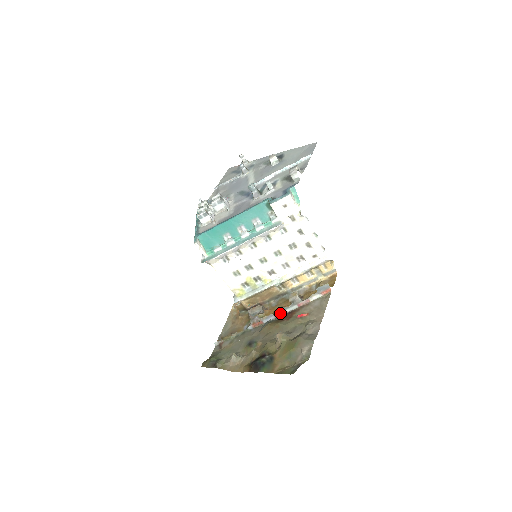
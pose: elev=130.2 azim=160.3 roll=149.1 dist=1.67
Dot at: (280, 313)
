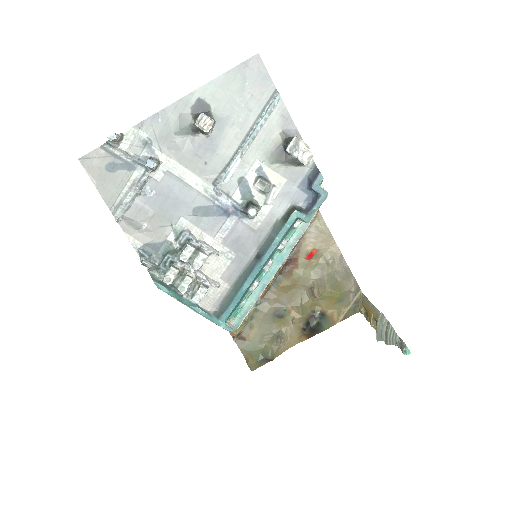
Dot at: (282, 267)
